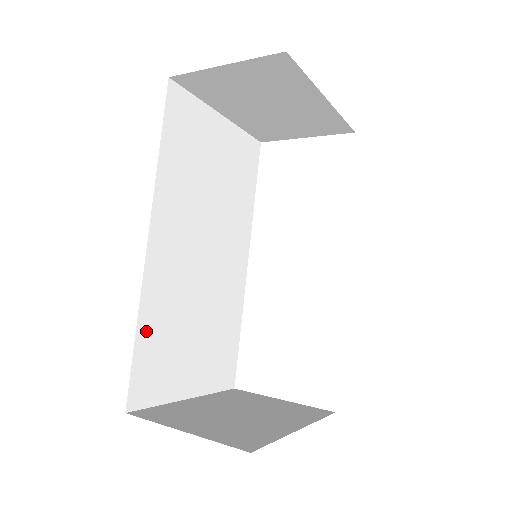
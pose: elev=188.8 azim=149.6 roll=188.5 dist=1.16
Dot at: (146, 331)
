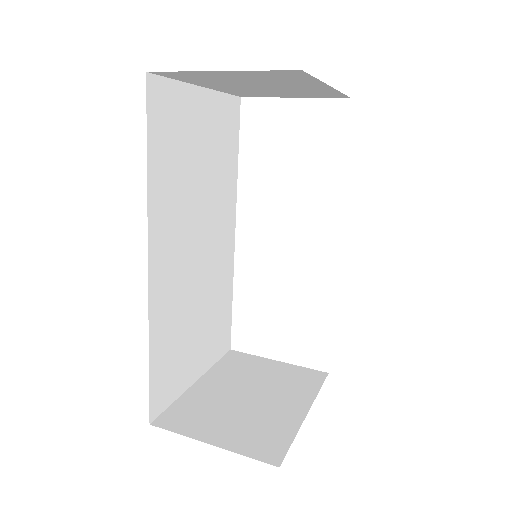
Dot at: (157, 349)
